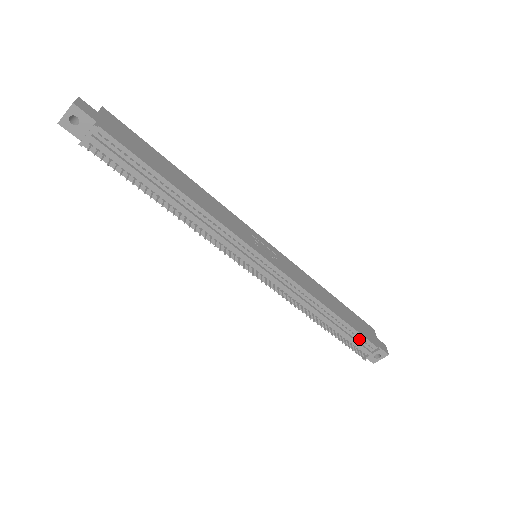
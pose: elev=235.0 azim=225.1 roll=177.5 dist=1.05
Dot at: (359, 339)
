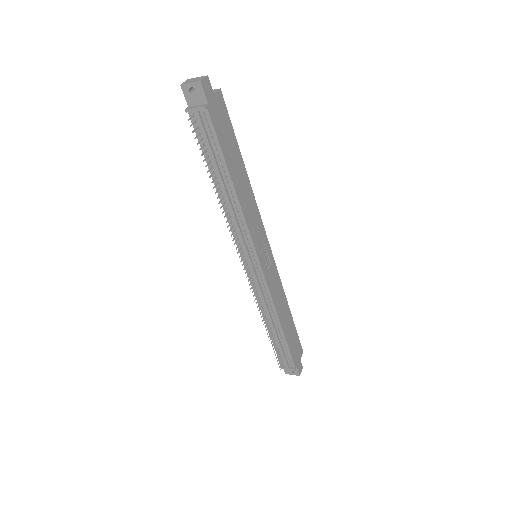
Dot at: (287, 354)
